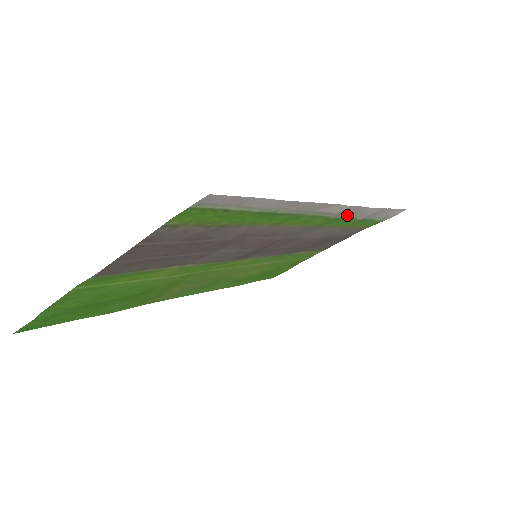
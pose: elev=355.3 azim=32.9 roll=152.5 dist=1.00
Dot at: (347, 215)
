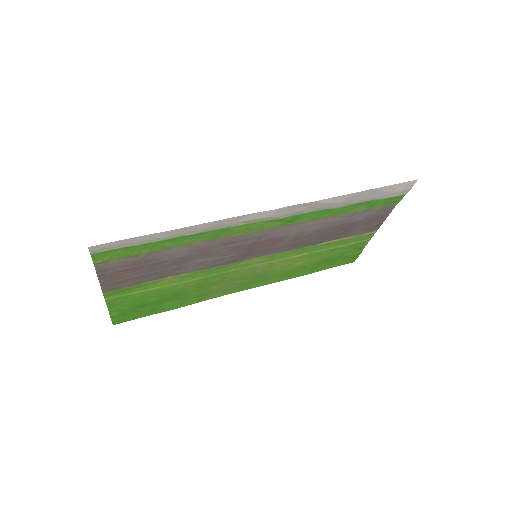
Dot at: (303, 211)
